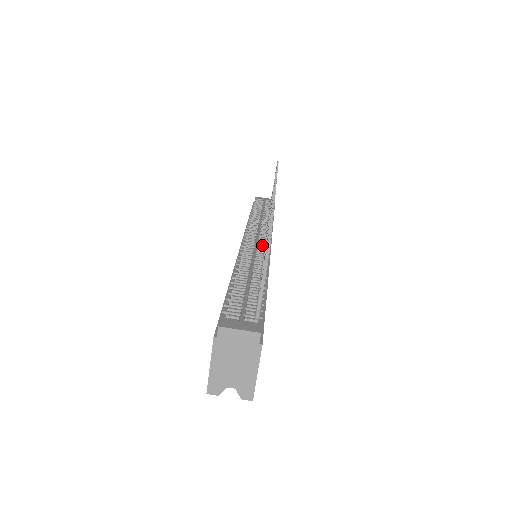
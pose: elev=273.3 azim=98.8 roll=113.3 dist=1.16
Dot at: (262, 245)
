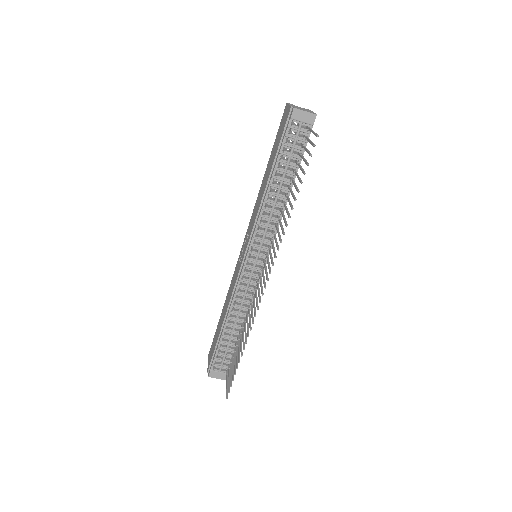
Dot at: (255, 277)
